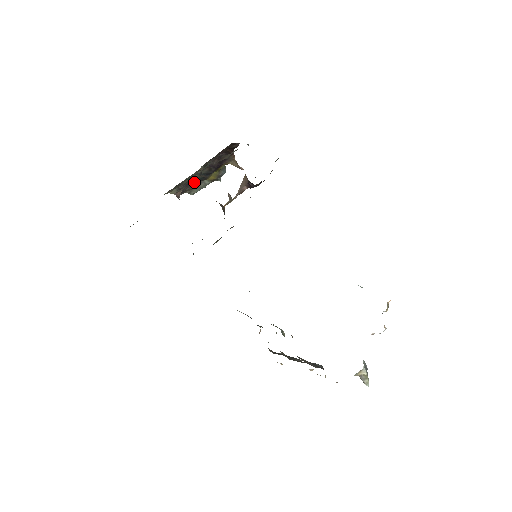
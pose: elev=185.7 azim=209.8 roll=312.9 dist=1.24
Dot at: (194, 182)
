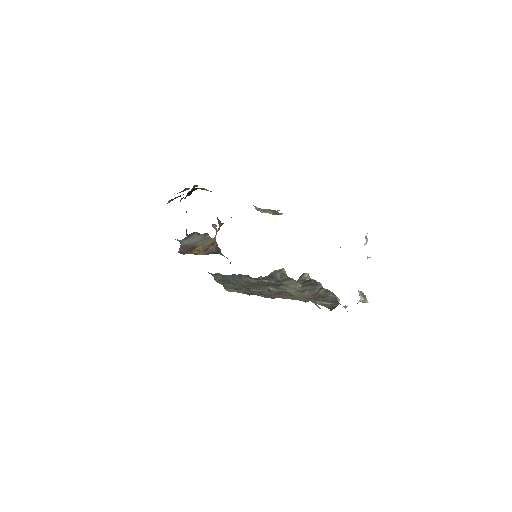
Dot at: (180, 196)
